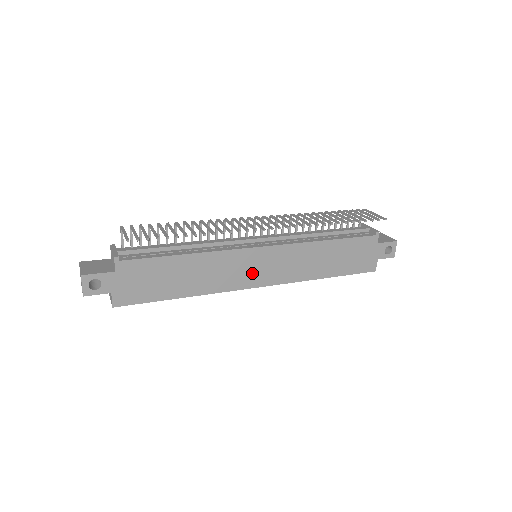
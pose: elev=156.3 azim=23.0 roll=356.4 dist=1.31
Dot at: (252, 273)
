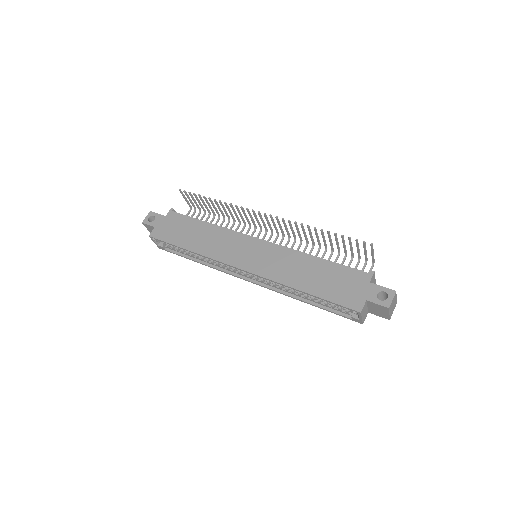
Dot at: (241, 255)
